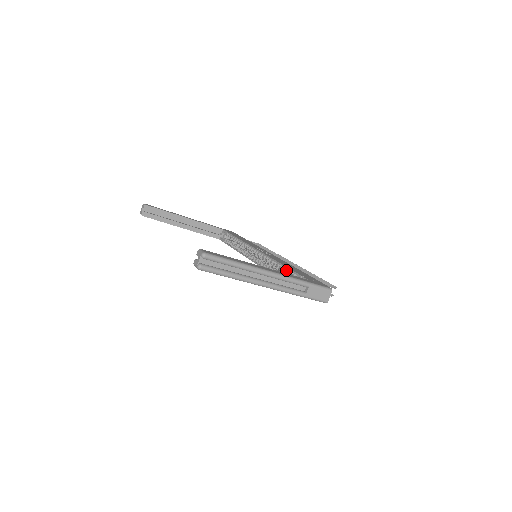
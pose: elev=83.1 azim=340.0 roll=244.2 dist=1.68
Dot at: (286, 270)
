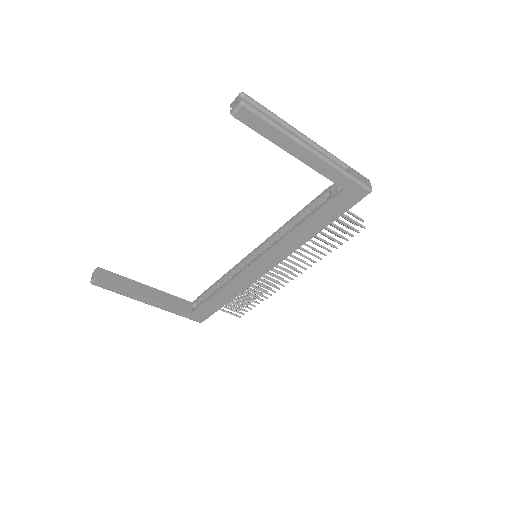
Dot at: (306, 210)
